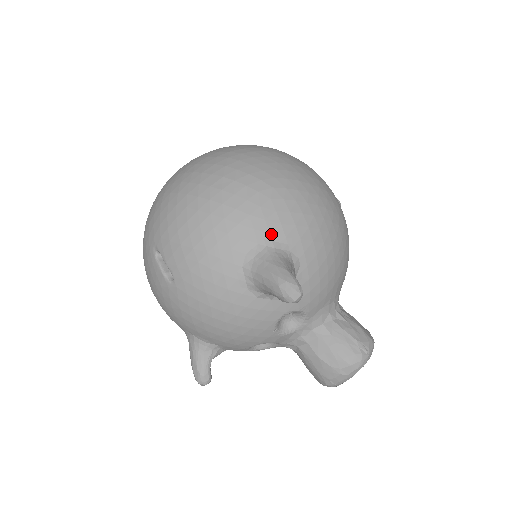
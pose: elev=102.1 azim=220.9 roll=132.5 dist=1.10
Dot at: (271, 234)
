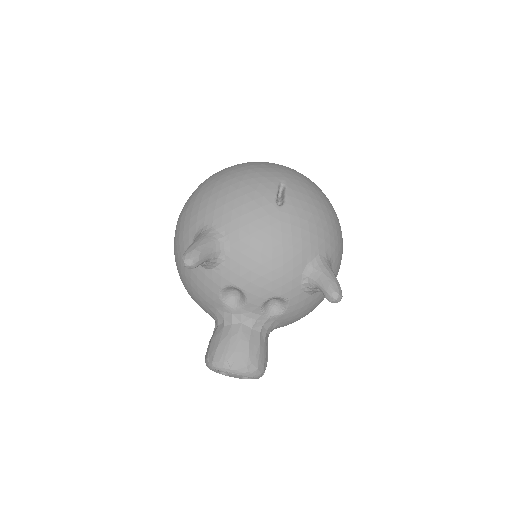
Dot at: (335, 262)
